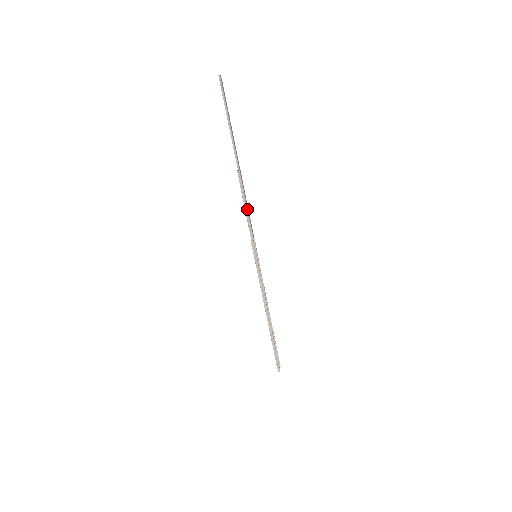
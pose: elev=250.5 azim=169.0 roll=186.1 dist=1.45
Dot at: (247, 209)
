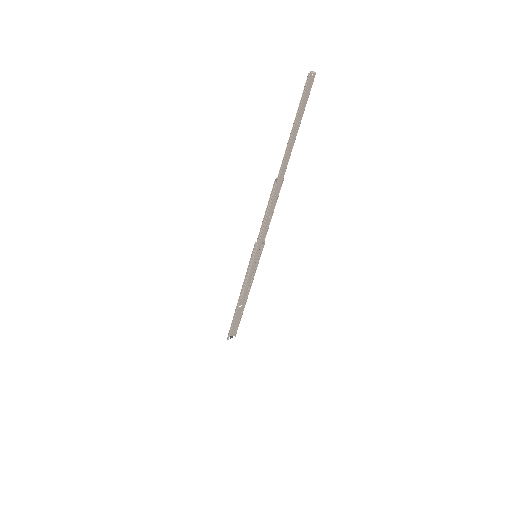
Dot at: (267, 217)
